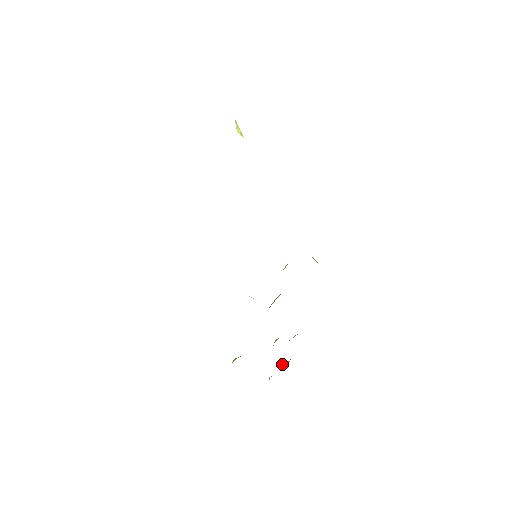
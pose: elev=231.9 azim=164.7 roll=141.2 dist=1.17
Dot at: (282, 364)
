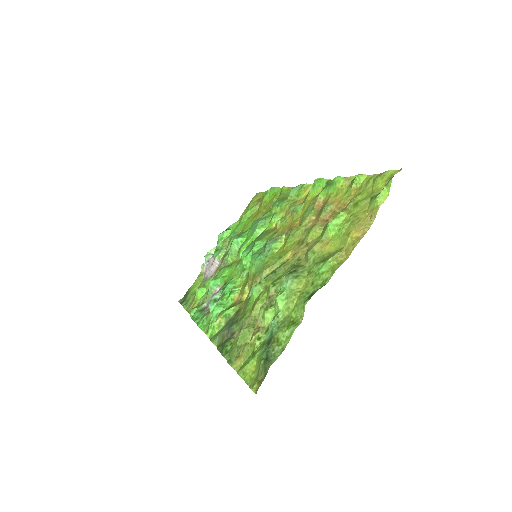
Dot at: (209, 252)
